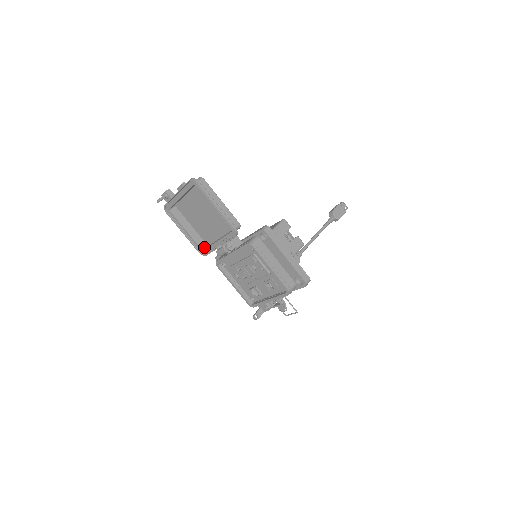
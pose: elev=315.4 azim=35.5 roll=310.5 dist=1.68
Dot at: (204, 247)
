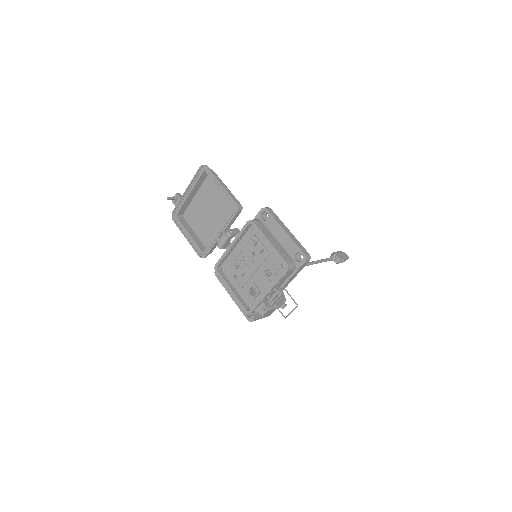
Dot at: occluded
